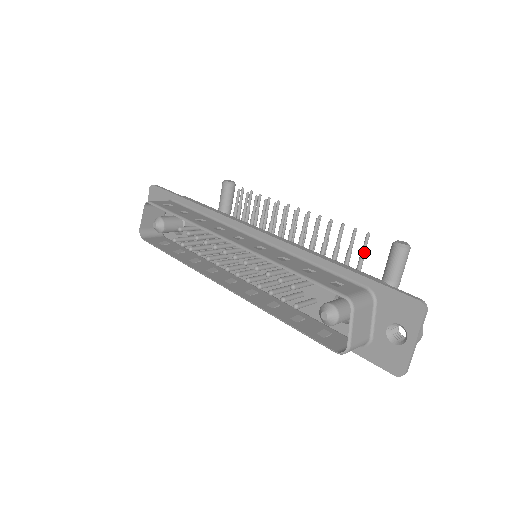
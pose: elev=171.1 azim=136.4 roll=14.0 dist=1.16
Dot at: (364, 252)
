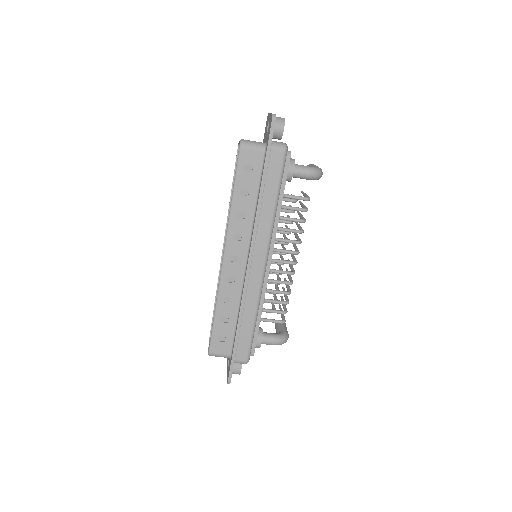
Dot at: (304, 193)
